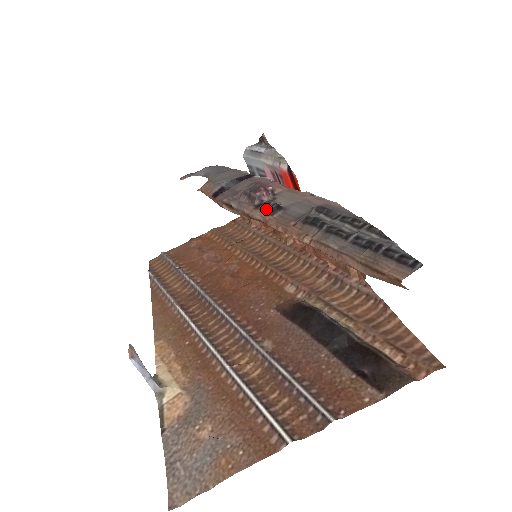
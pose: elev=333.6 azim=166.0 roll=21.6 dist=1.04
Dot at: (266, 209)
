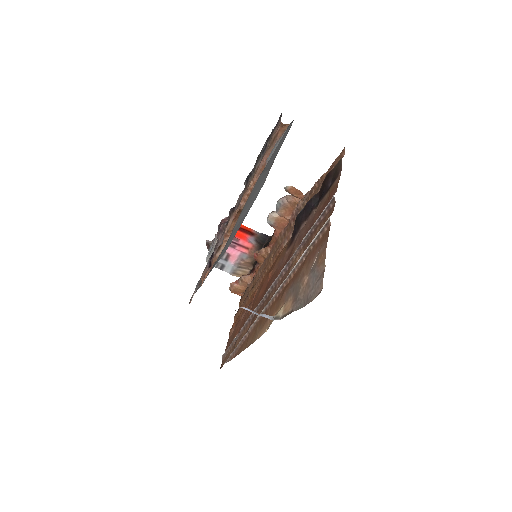
Dot at: (230, 215)
